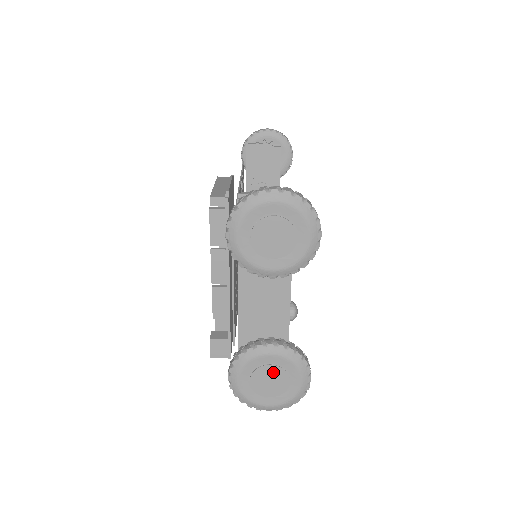
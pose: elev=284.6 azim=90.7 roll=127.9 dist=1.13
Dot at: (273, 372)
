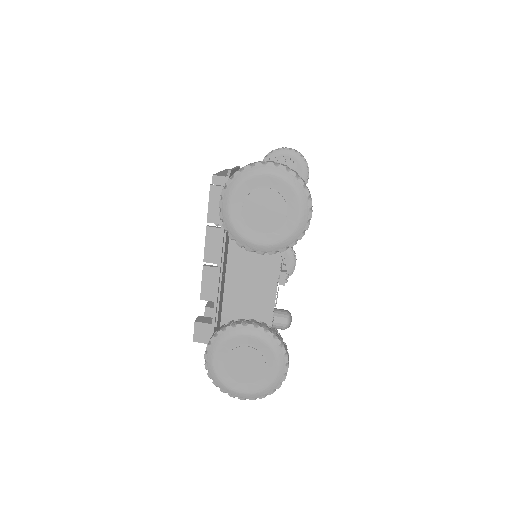
Dot at: (250, 355)
